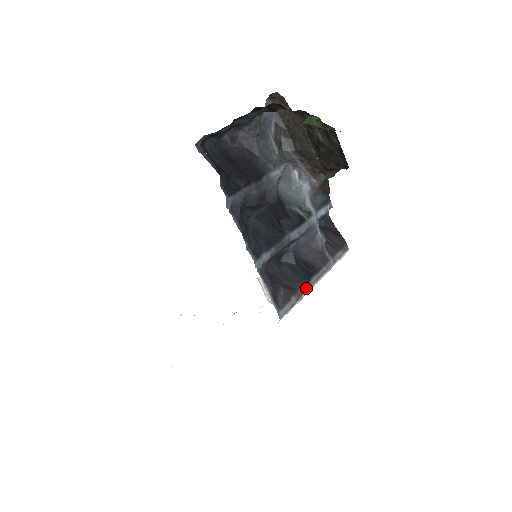
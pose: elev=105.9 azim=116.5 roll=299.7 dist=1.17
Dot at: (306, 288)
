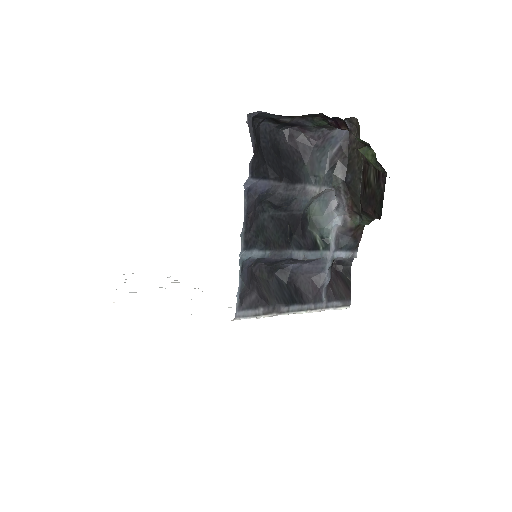
Dot at: (281, 310)
